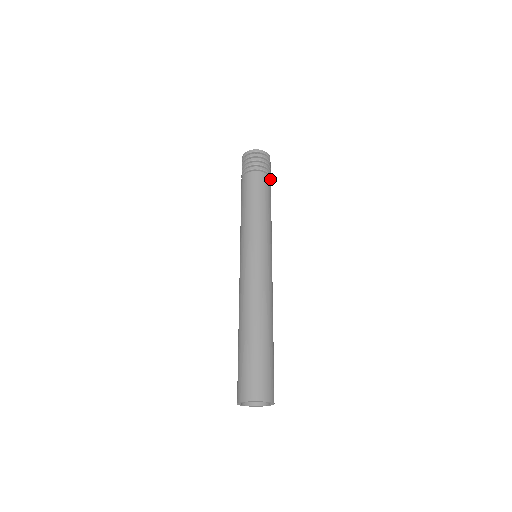
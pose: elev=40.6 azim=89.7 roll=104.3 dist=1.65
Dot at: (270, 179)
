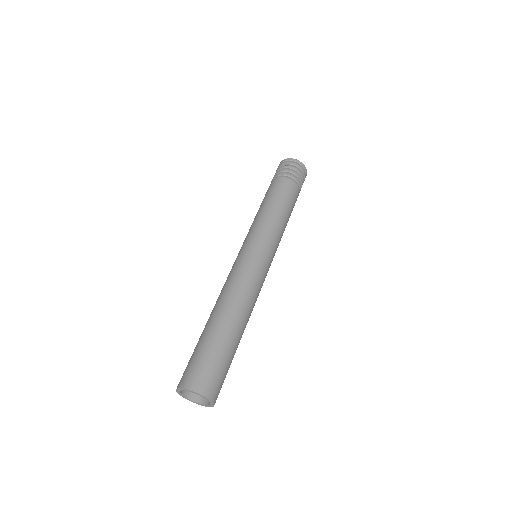
Dot at: occluded
